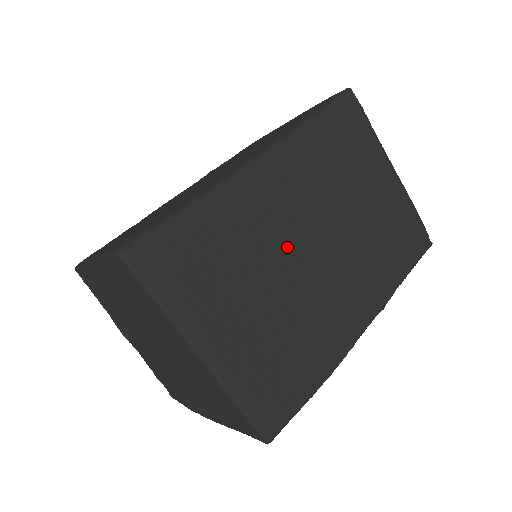
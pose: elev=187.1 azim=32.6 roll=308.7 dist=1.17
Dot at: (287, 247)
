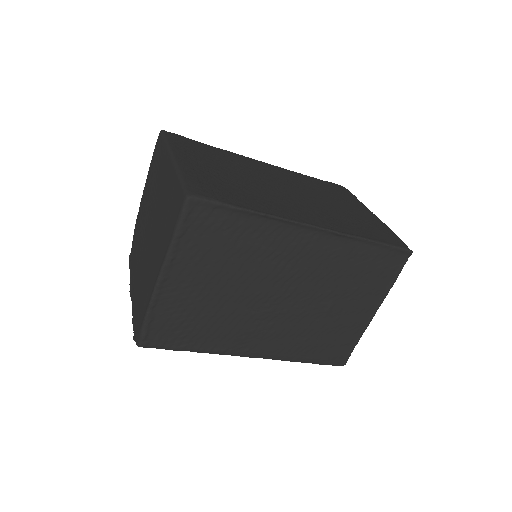
Dot at: (263, 179)
